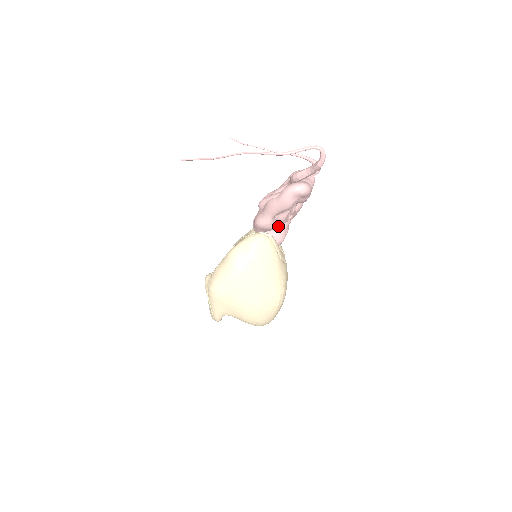
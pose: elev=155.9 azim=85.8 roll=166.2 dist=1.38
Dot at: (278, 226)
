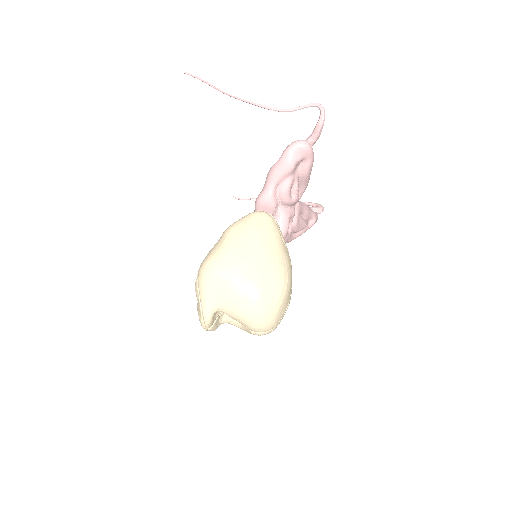
Dot at: (280, 209)
